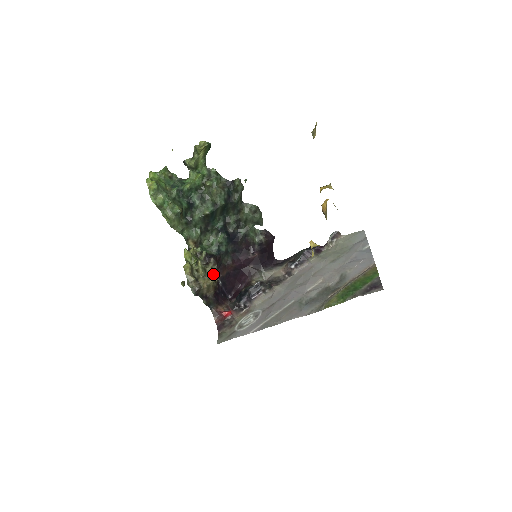
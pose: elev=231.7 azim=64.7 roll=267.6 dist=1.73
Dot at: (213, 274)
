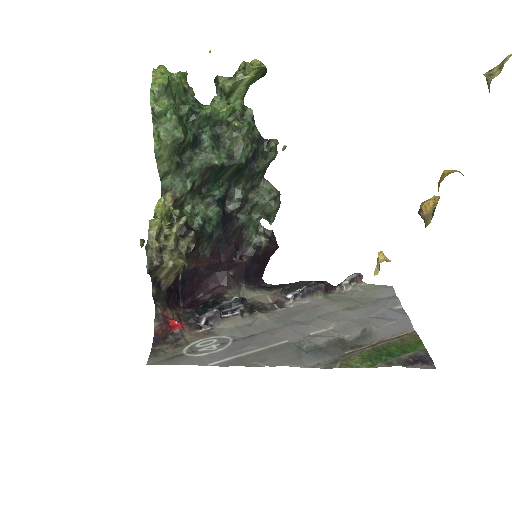
Dot at: (186, 254)
